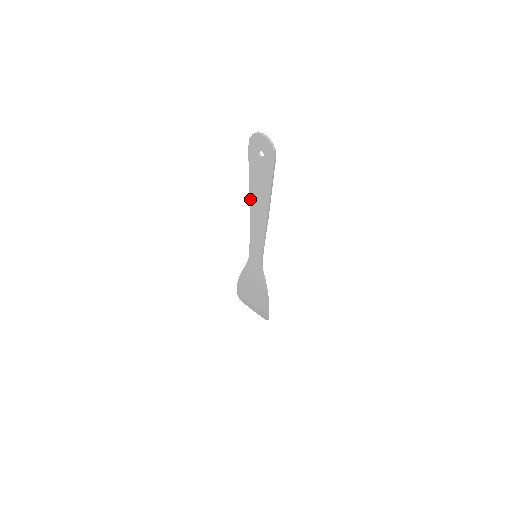
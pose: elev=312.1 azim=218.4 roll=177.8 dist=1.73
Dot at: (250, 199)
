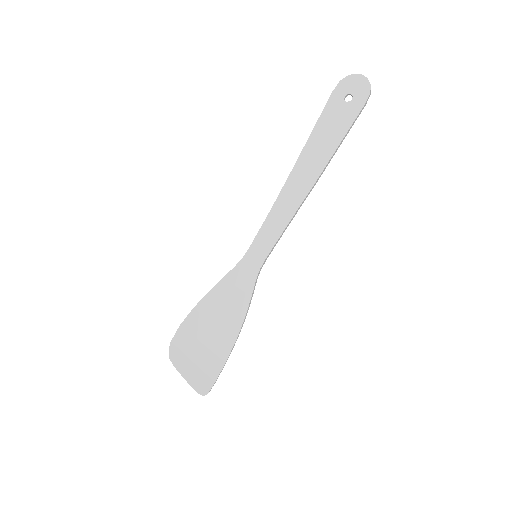
Dot at: (298, 160)
